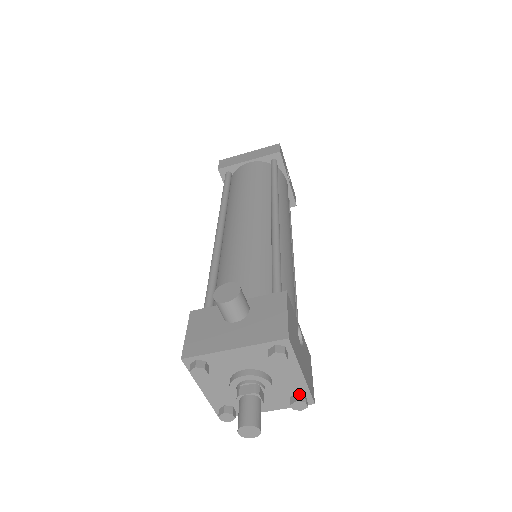
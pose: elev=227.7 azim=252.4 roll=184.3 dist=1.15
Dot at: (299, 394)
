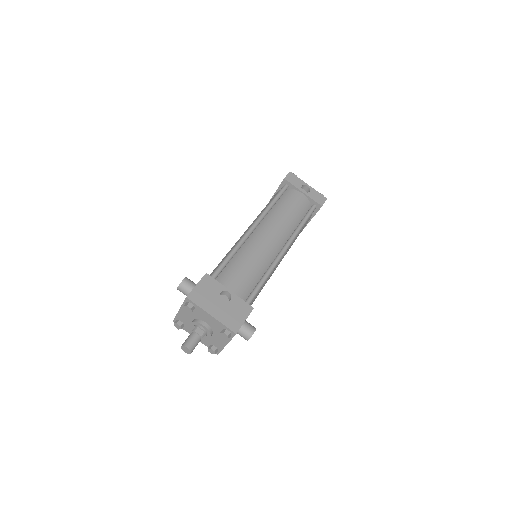
Dot at: (224, 329)
